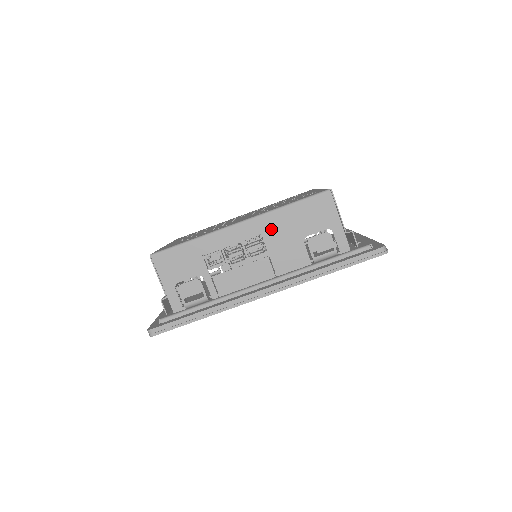
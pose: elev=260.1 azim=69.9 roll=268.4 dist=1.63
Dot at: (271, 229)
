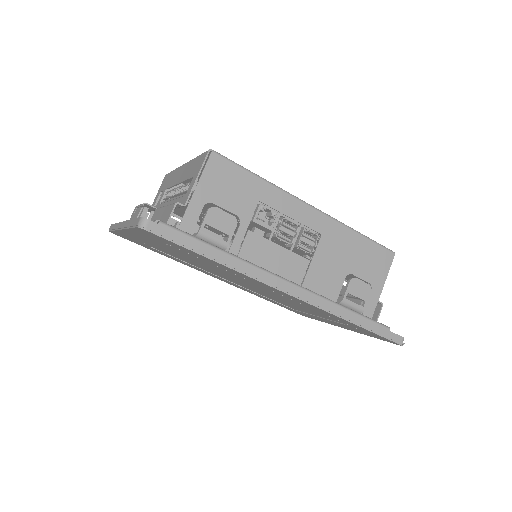
Dot at: (332, 239)
